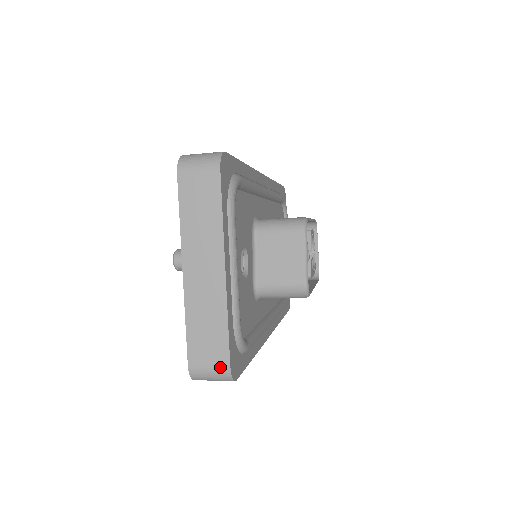
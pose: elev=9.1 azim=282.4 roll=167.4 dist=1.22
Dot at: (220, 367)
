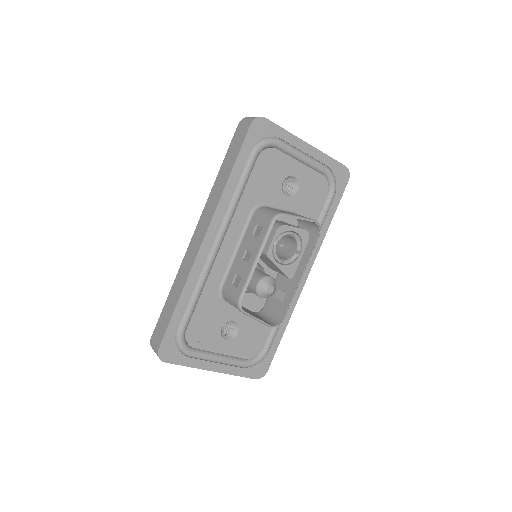
Dot at: occluded
